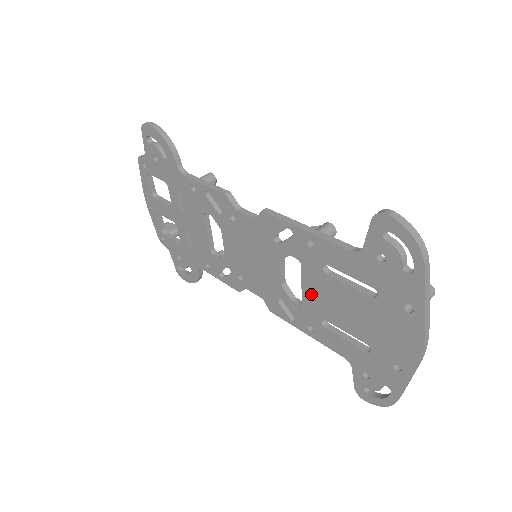
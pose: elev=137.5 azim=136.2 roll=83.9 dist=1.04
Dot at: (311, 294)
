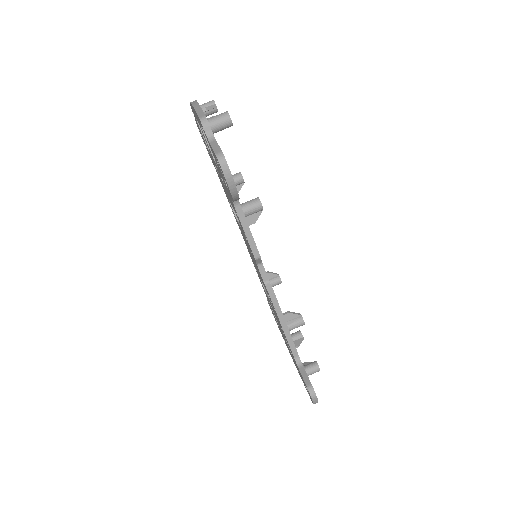
Dot at: (270, 303)
